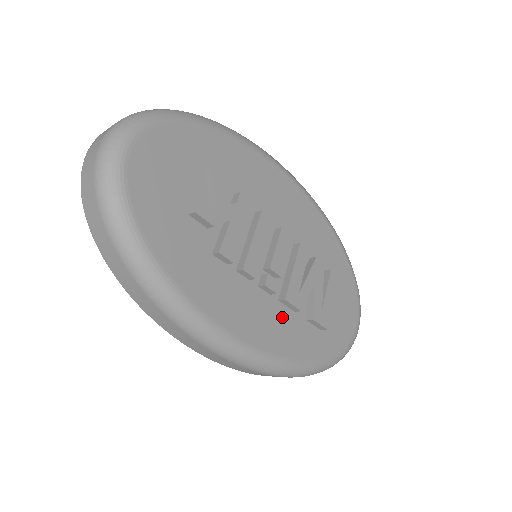
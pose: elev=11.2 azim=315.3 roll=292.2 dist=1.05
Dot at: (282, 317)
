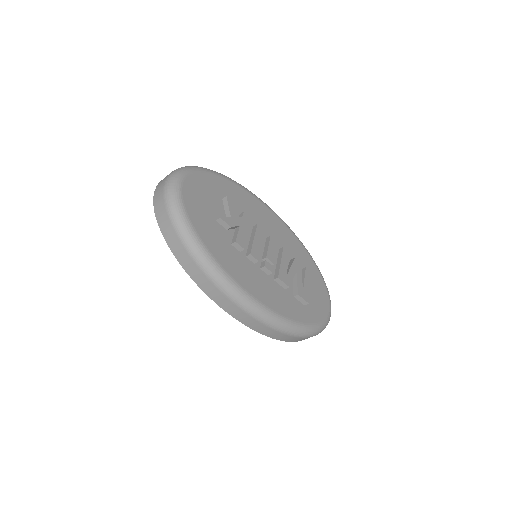
Dot at: (277, 290)
